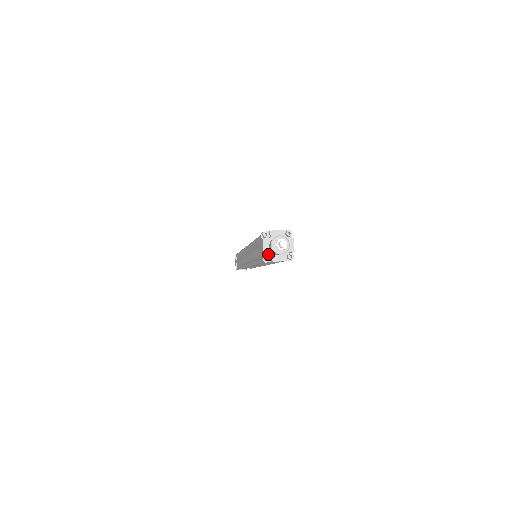
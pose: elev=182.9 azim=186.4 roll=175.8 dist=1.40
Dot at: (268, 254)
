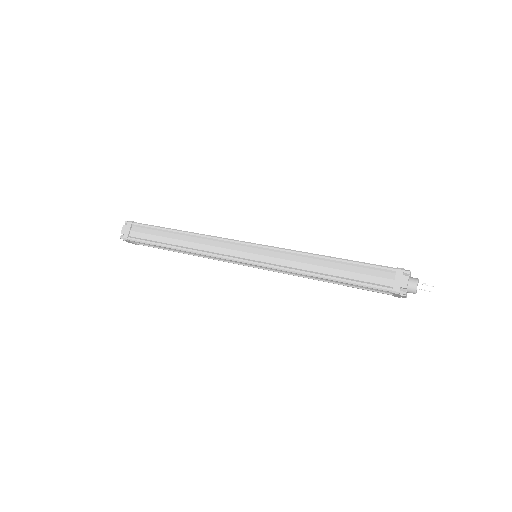
Dot at: occluded
